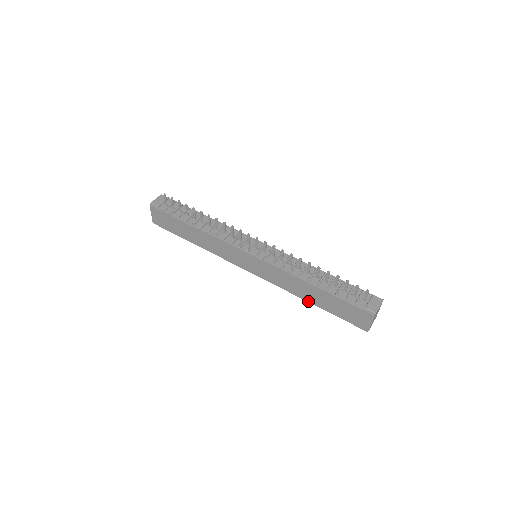
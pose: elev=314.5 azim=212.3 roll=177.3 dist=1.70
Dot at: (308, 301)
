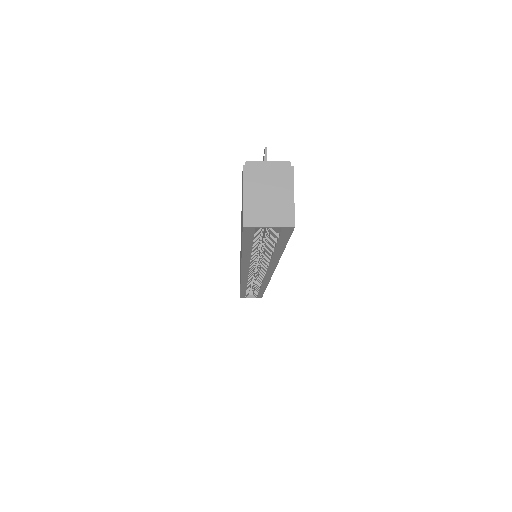
Dot at: (242, 256)
